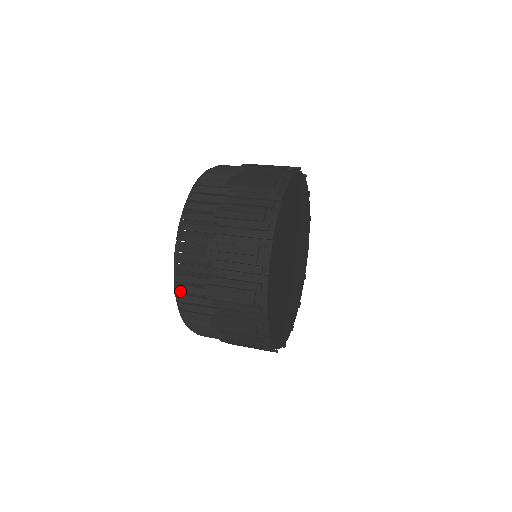
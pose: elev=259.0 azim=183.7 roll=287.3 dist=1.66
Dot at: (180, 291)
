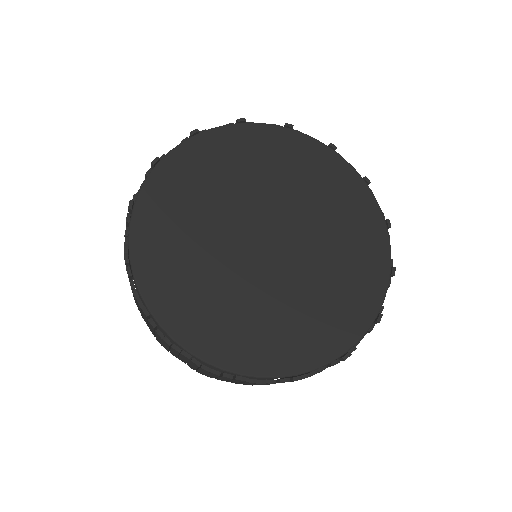
Dot at: occluded
